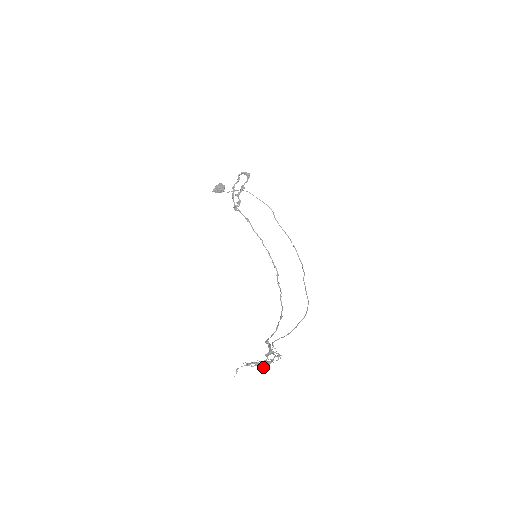
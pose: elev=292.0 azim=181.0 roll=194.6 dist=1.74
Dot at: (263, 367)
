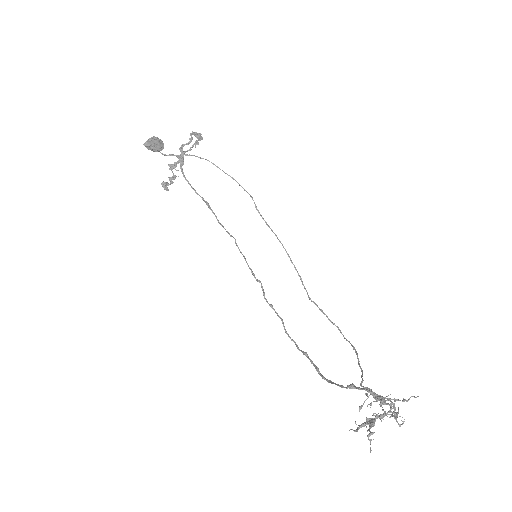
Dot at: occluded
